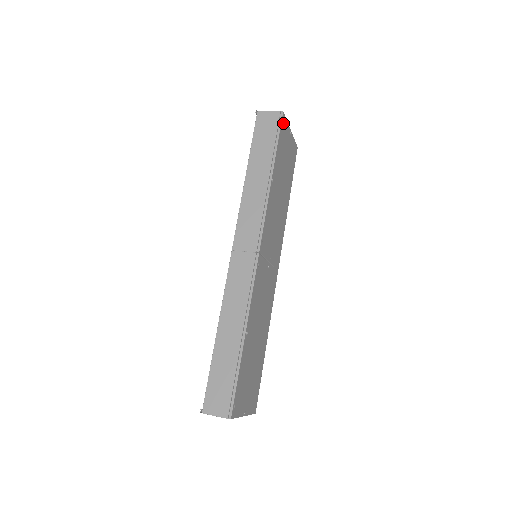
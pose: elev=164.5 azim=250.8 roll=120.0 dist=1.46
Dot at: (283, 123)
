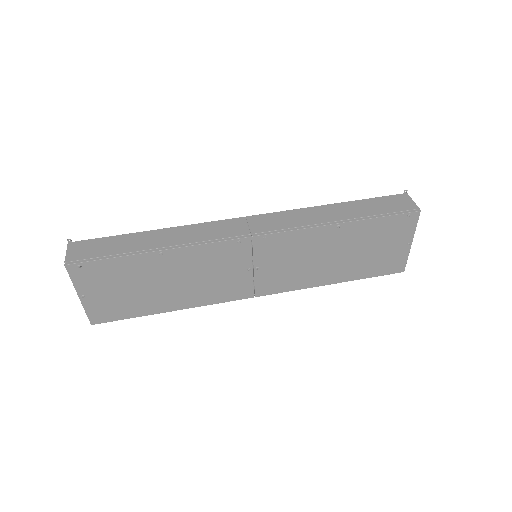
Dot at: (409, 218)
